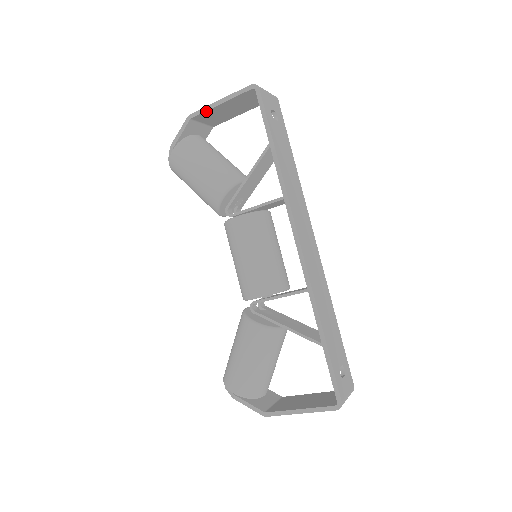
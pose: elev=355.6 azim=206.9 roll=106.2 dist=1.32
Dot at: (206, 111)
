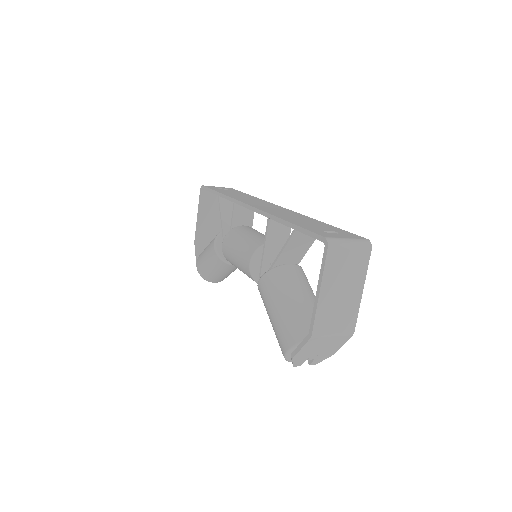
Dot at: (197, 229)
